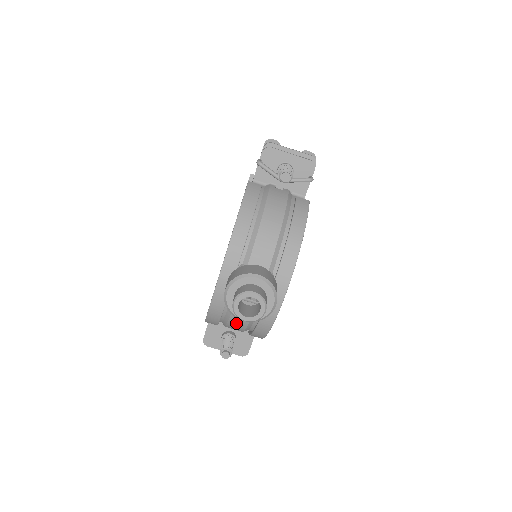
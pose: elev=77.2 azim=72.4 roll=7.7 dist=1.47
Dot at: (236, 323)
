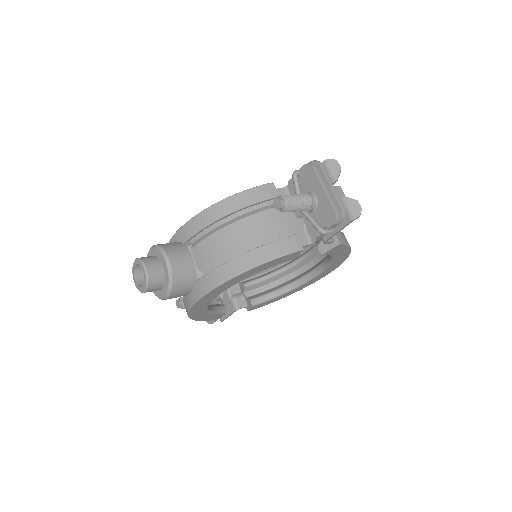
Dot at: occluded
